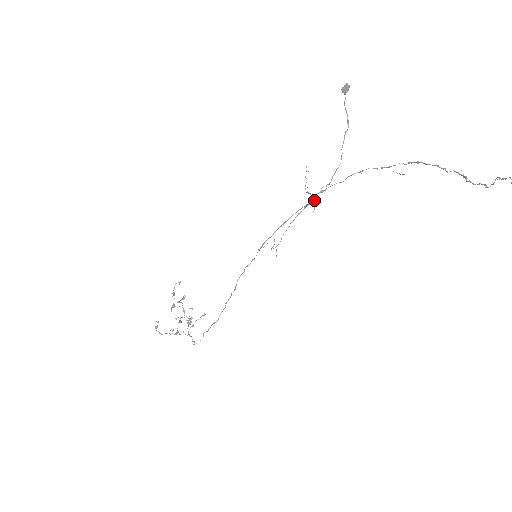
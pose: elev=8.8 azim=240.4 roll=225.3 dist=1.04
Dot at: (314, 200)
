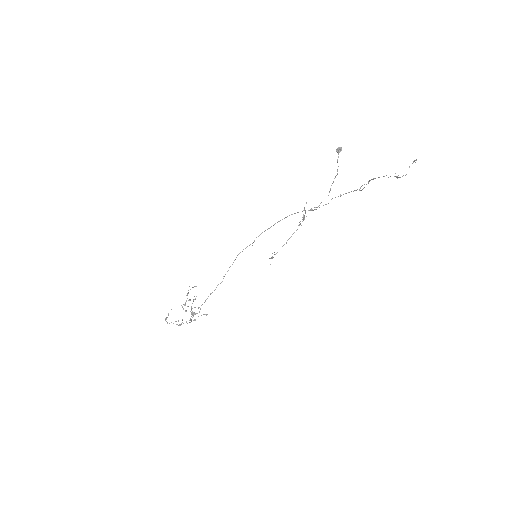
Dot at: (303, 210)
